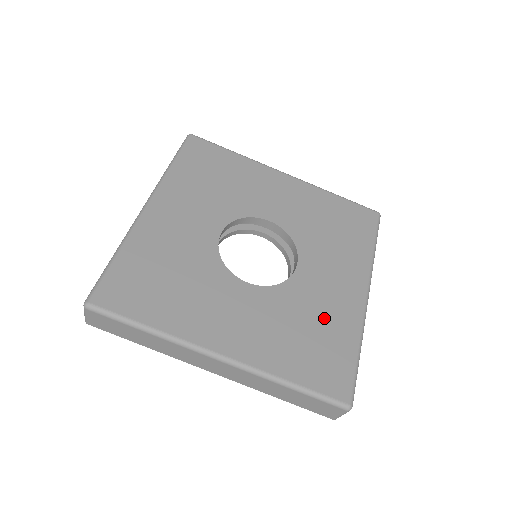
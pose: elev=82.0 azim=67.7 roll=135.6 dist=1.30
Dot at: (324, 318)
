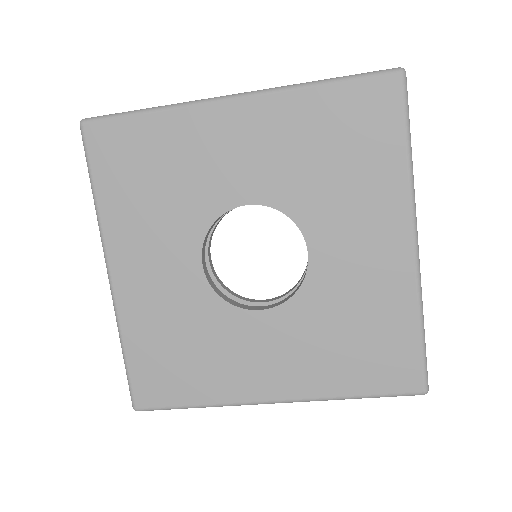
Dot at: (366, 307)
